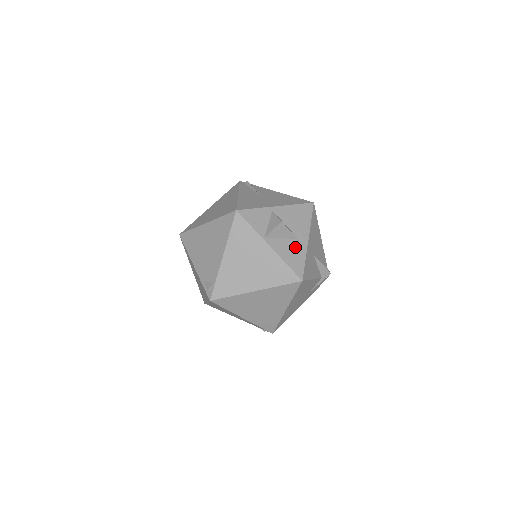
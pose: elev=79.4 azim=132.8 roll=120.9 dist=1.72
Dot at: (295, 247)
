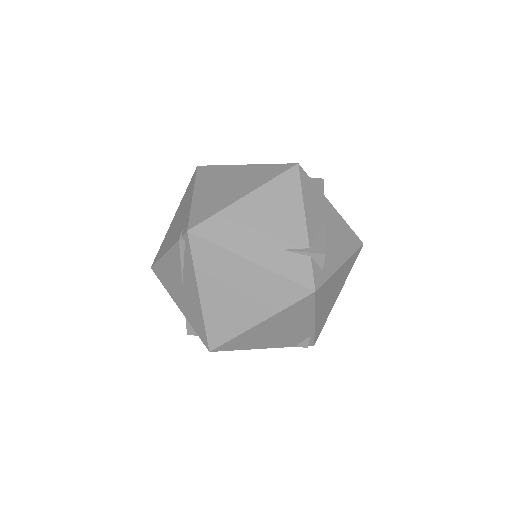
Dot at: occluded
